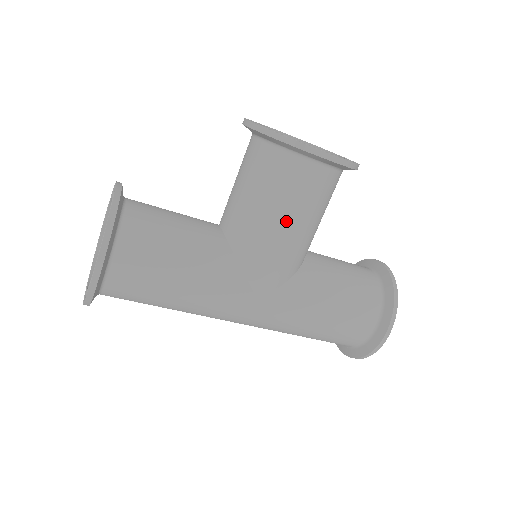
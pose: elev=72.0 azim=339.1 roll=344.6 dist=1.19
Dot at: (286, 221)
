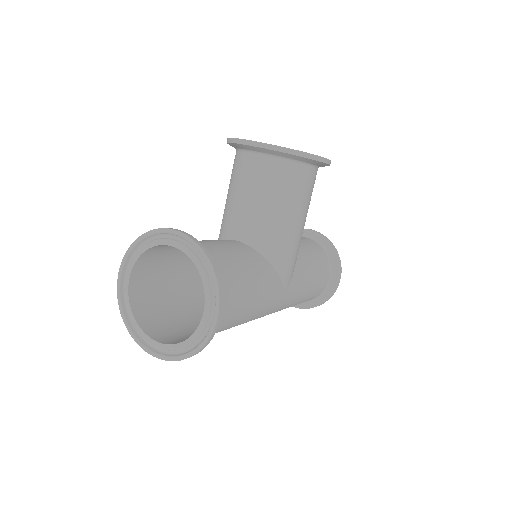
Dot at: (300, 220)
